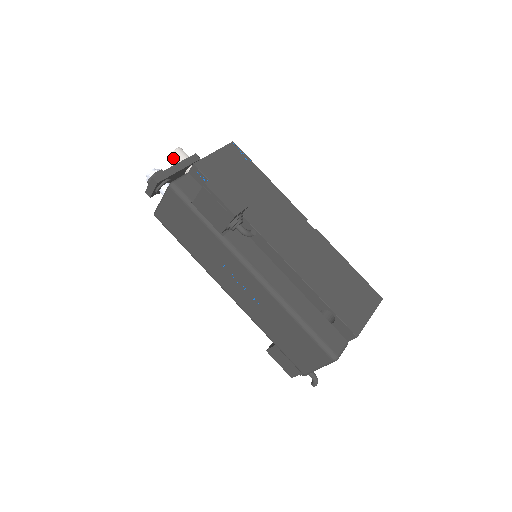
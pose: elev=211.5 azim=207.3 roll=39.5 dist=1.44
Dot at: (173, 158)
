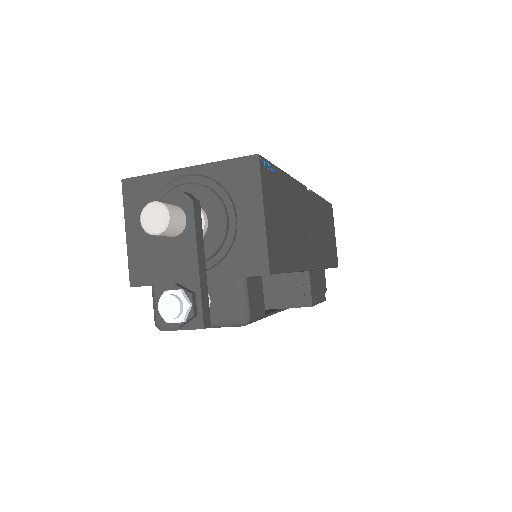
Dot at: (162, 235)
